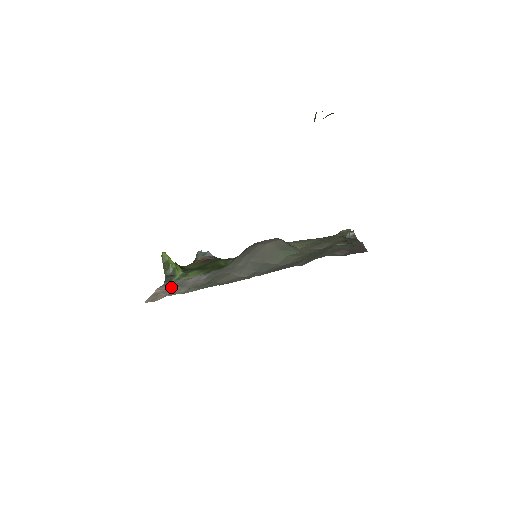
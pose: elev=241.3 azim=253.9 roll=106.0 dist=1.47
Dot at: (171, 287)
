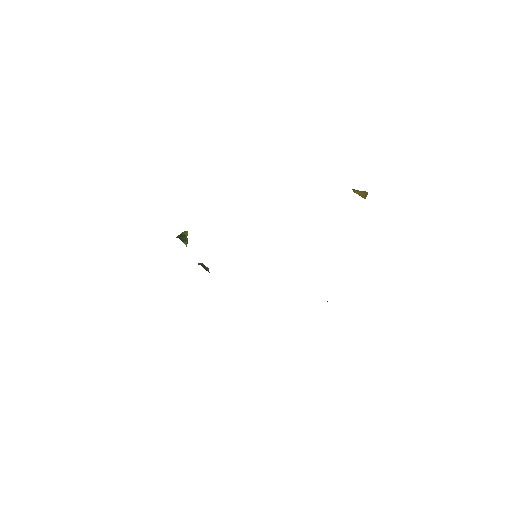
Dot at: occluded
